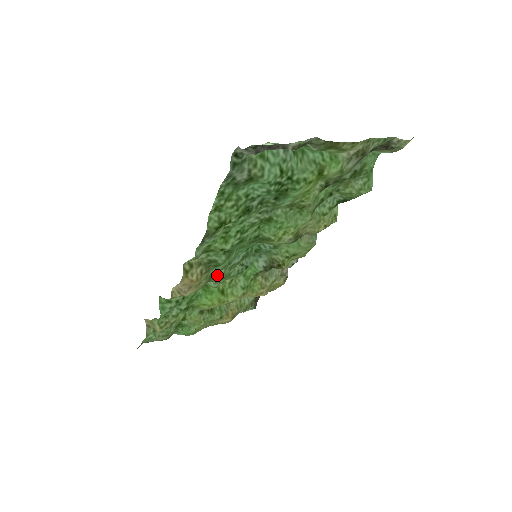
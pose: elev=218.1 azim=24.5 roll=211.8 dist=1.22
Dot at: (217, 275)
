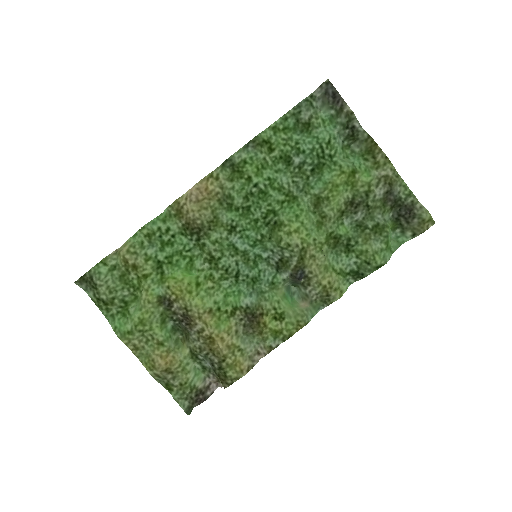
Dot at: (218, 232)
